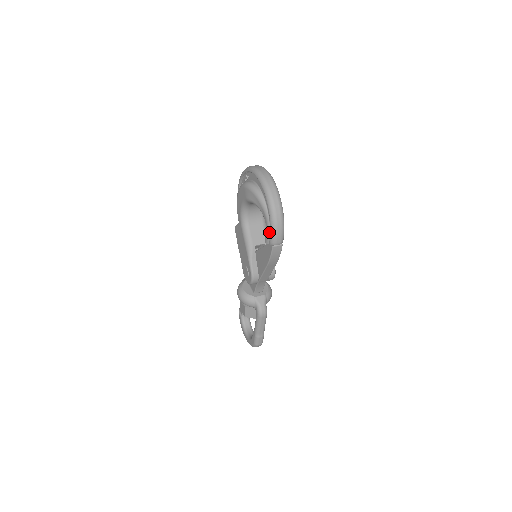
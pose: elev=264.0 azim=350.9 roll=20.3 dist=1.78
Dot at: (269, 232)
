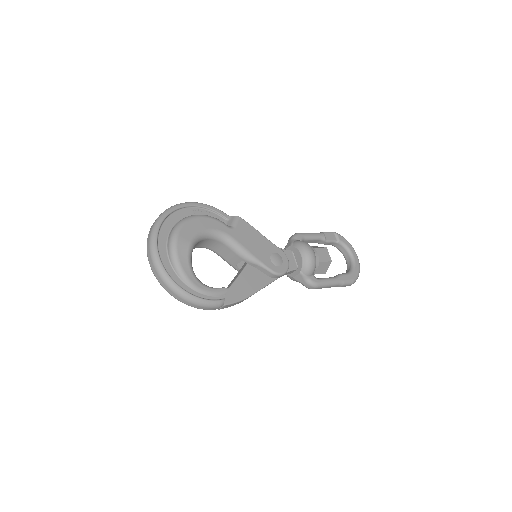
Dot at: occluded
